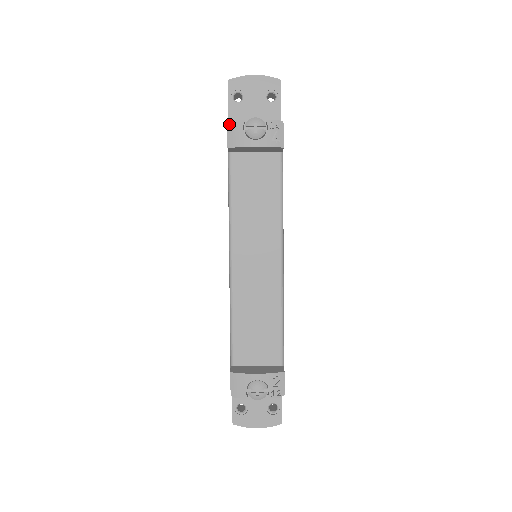
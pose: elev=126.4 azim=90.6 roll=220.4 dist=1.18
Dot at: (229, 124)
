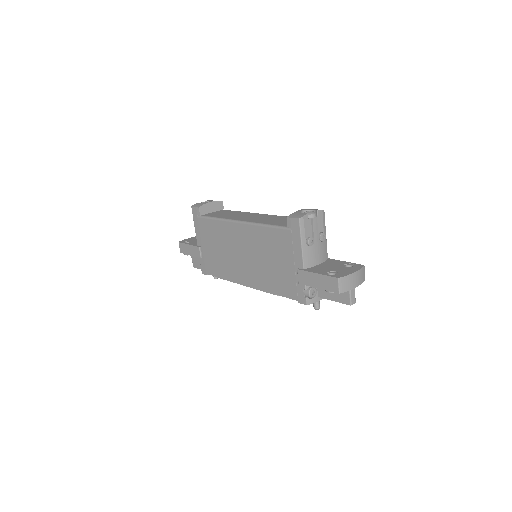
Dot at: (192, 206)
